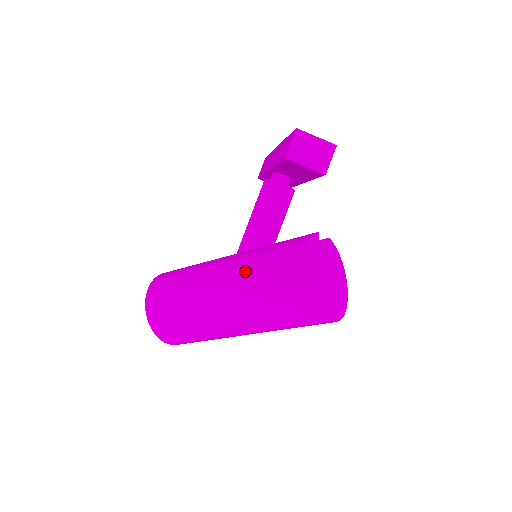
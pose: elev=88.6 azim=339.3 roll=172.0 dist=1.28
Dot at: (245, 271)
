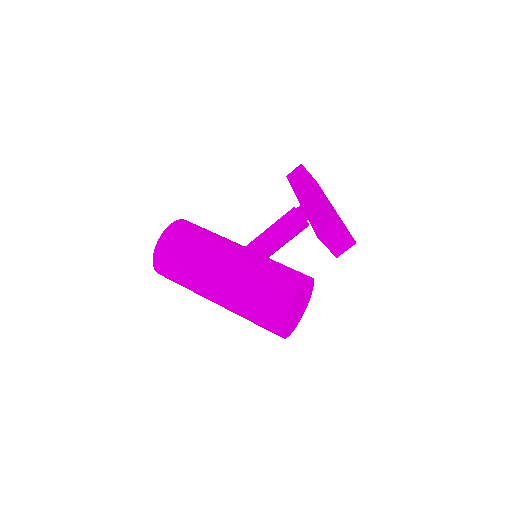
Dot at: (245, 279)
